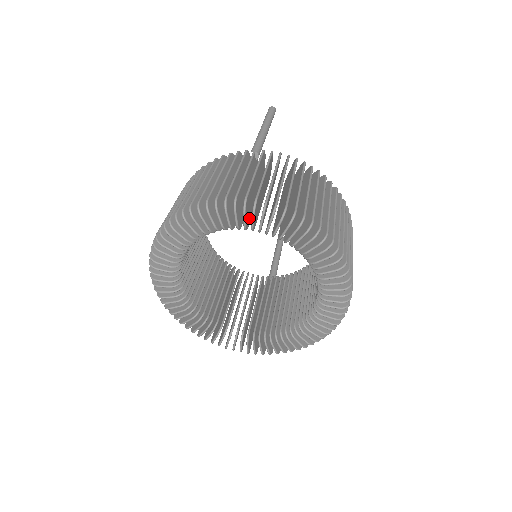
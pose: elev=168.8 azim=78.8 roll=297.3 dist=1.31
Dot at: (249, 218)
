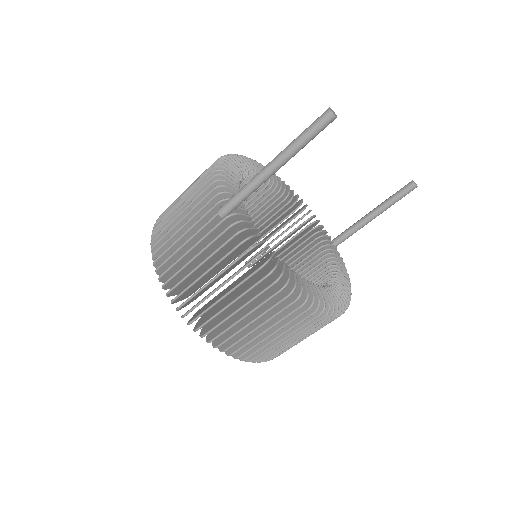
Dot at: occluded
